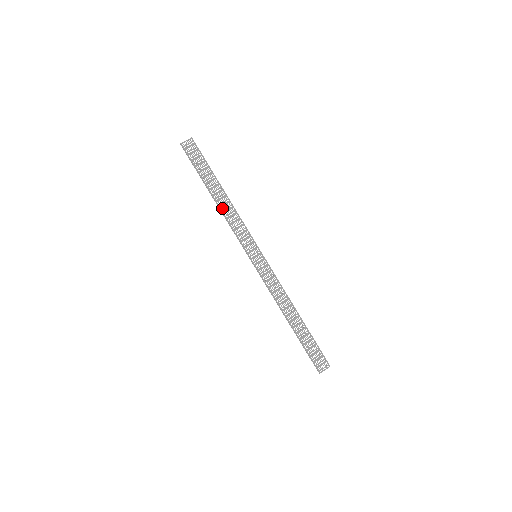
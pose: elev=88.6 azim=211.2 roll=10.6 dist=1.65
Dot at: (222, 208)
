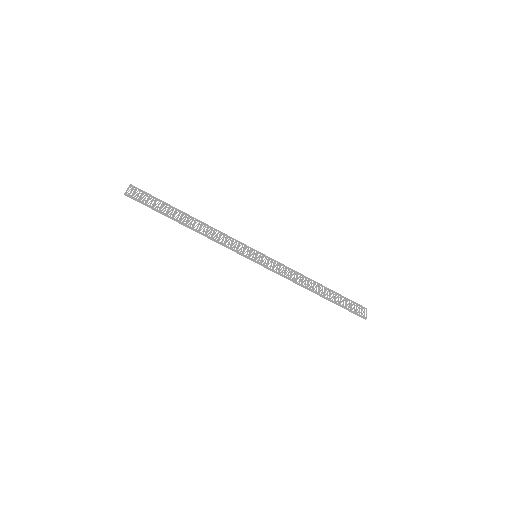
Dot at: occluded
